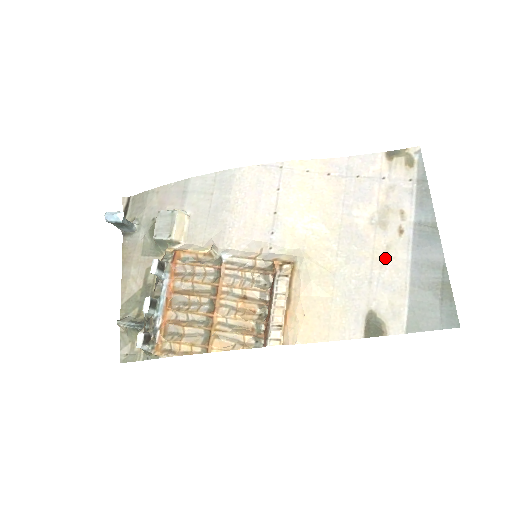
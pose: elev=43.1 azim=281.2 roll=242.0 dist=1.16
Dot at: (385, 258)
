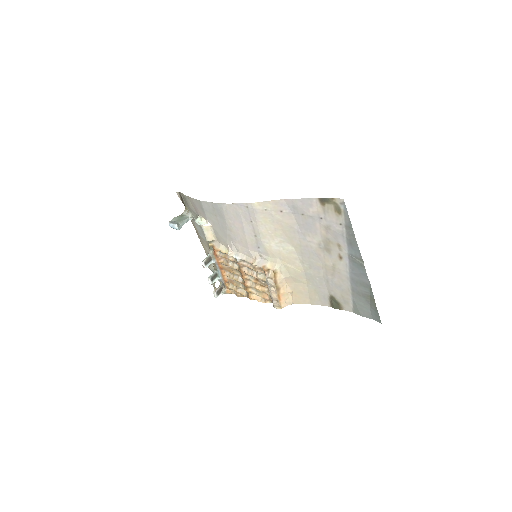
Dot at: (333, 271)
